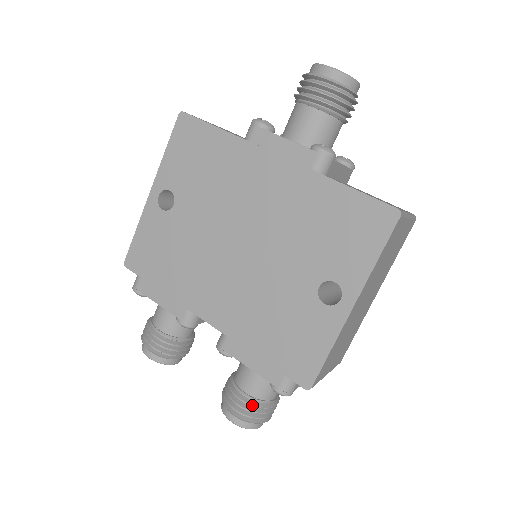
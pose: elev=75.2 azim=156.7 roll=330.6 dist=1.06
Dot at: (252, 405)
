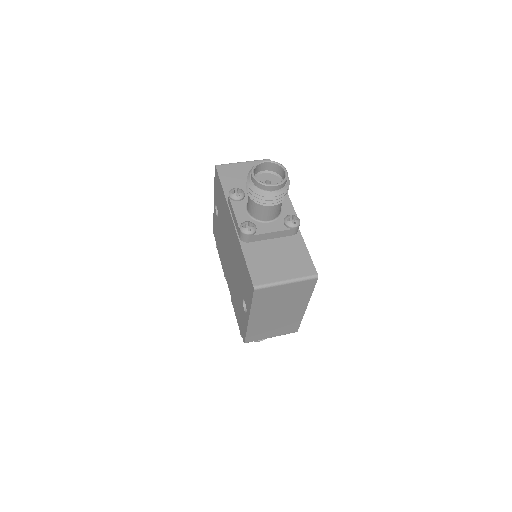
Dot at: occluded
